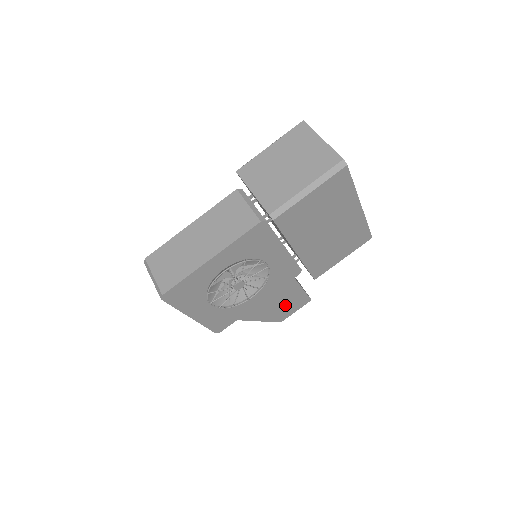
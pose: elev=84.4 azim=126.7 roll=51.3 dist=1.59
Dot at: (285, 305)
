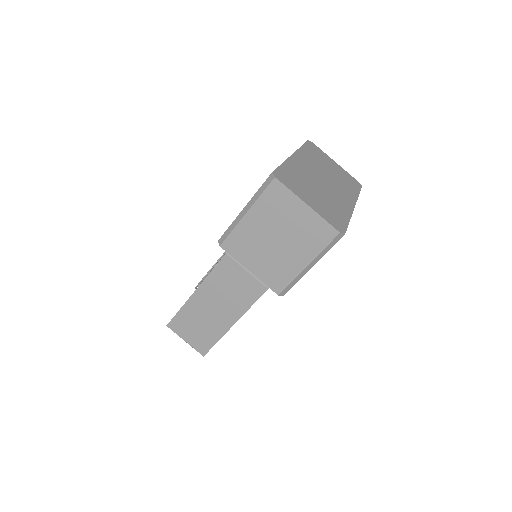
Dot at: occluded
